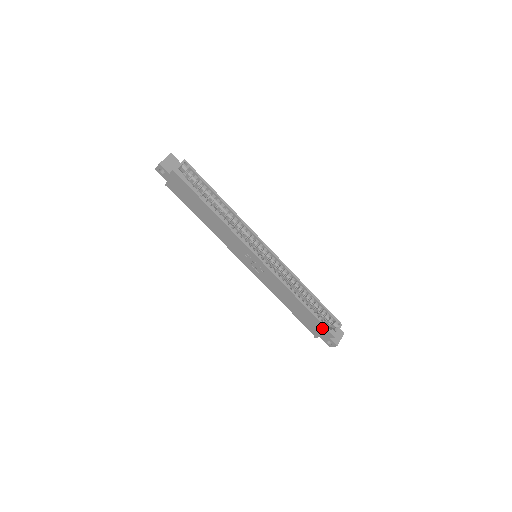
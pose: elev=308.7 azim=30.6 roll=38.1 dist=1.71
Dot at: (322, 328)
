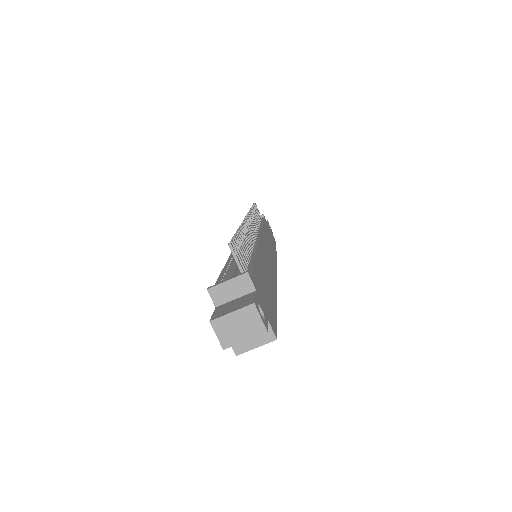
Dot at: occluded
